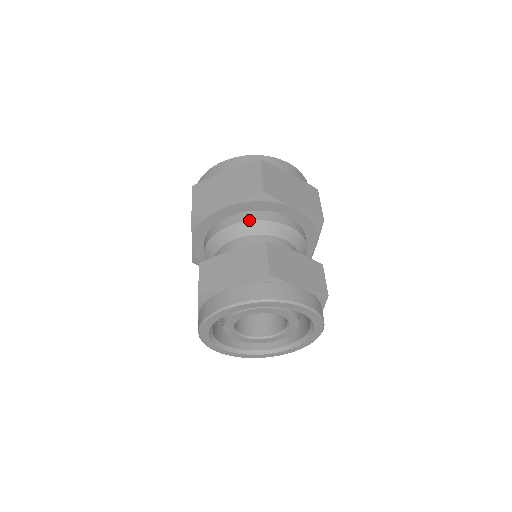
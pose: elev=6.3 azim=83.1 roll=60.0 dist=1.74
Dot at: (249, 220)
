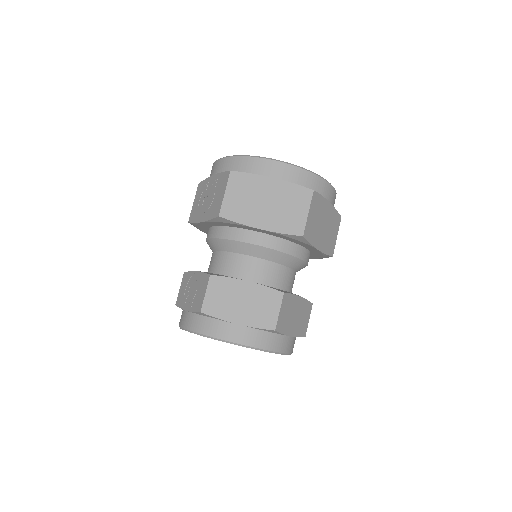
Dot at: (274, 249)
